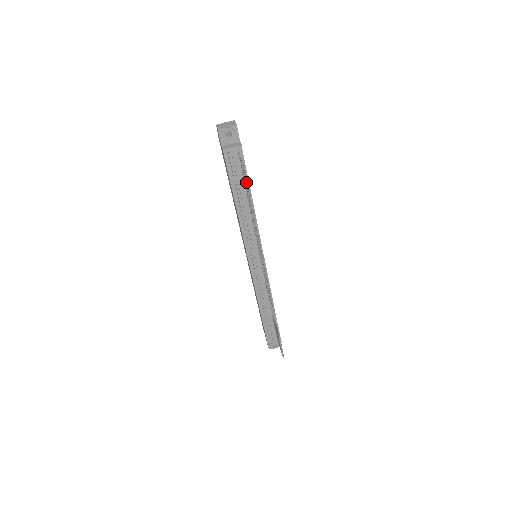
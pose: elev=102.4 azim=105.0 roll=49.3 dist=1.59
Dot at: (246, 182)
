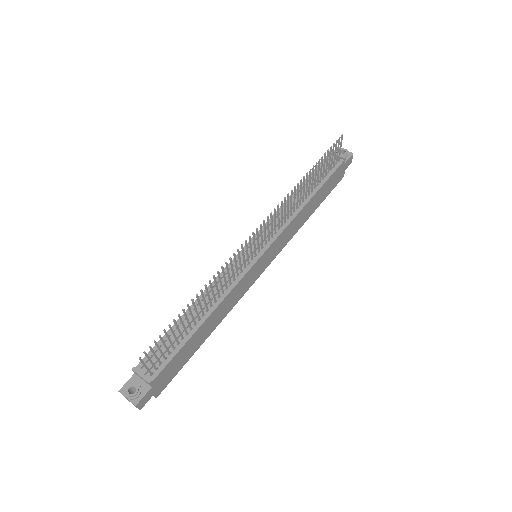
Dot at: (330, 152)
